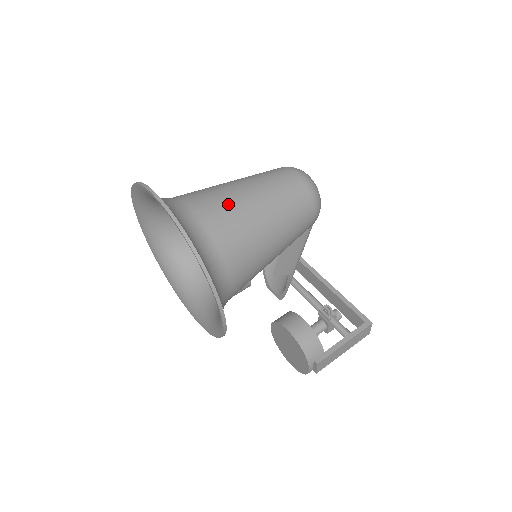
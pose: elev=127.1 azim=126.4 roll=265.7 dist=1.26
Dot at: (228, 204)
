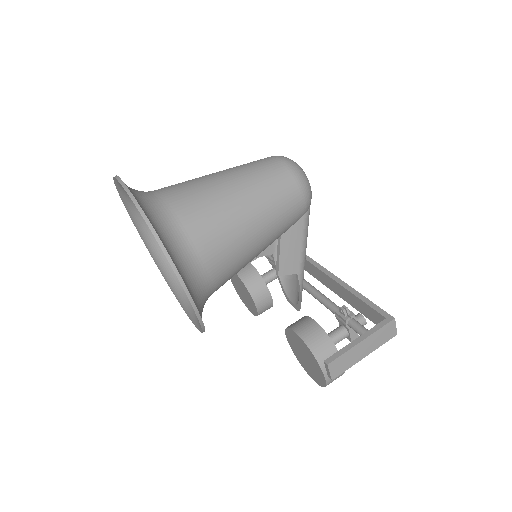
Dot at: (198, 187)
